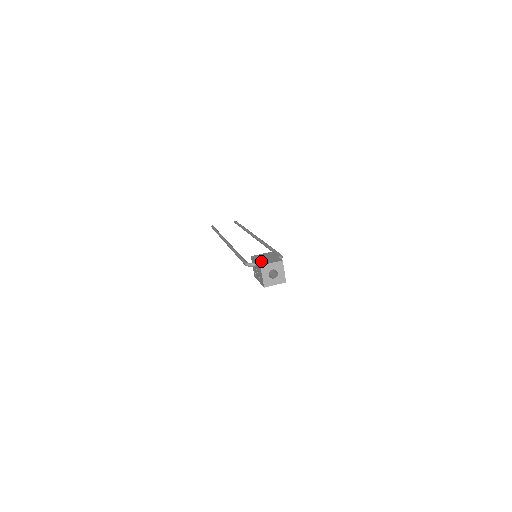
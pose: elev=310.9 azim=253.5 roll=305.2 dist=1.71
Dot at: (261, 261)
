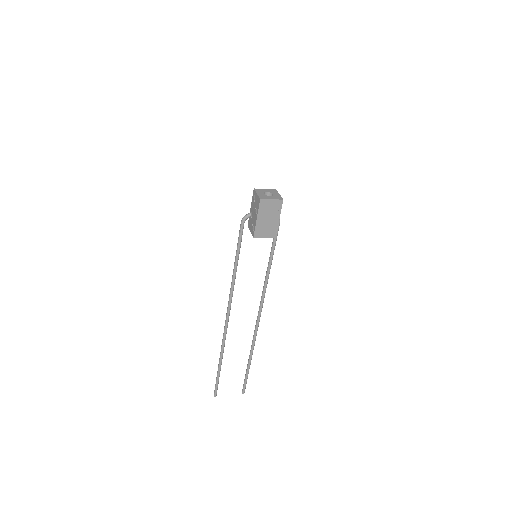
Dot at: occluded
